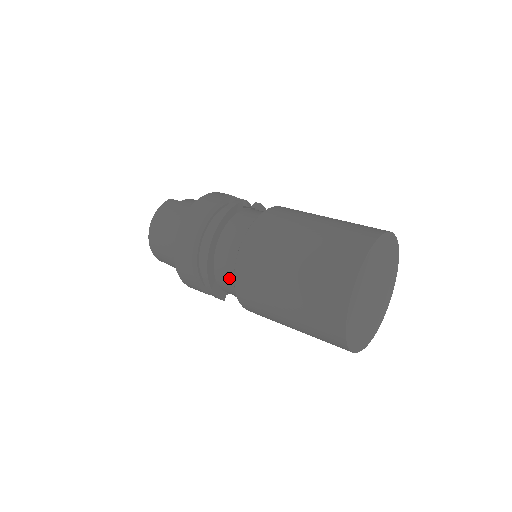
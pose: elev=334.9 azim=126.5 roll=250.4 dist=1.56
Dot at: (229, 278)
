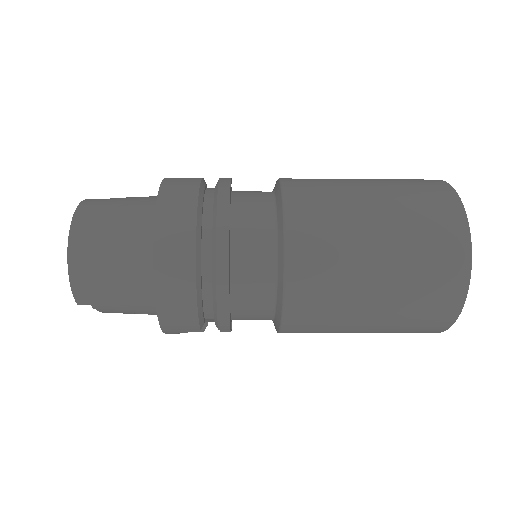
Dot at: (261, 275)
